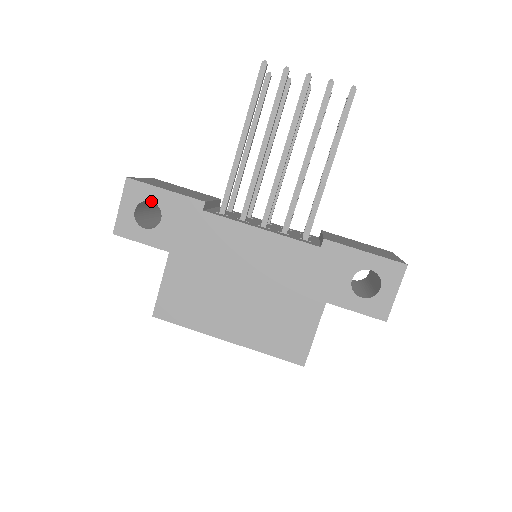
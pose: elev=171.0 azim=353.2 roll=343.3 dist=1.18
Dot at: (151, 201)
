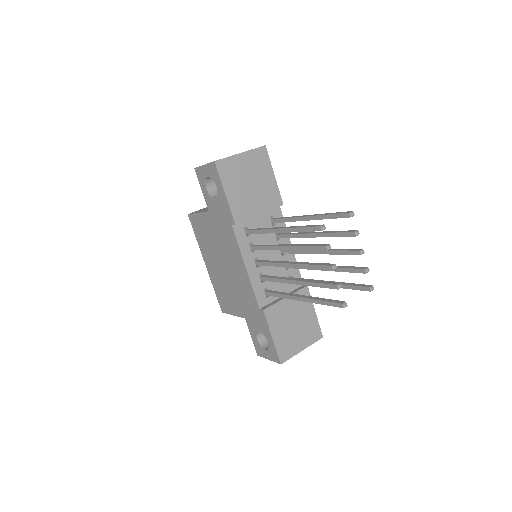
Dot at: occluded
